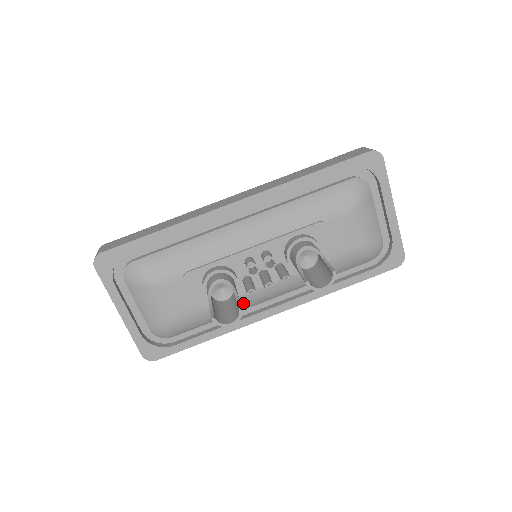
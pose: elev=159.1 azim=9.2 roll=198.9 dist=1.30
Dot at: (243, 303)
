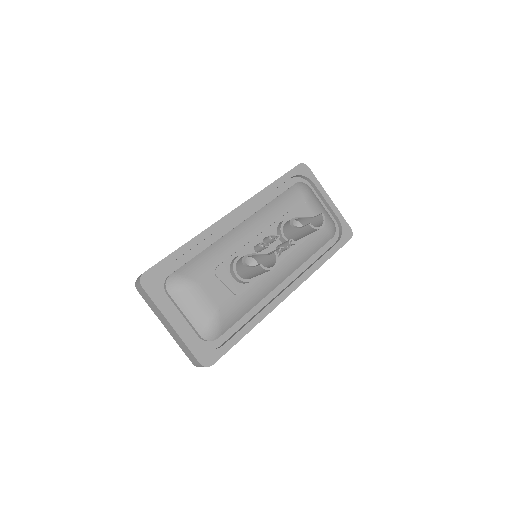
Dot at: (264, 287)
